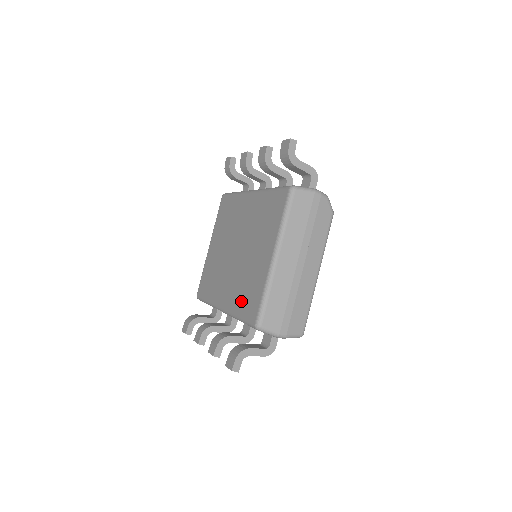
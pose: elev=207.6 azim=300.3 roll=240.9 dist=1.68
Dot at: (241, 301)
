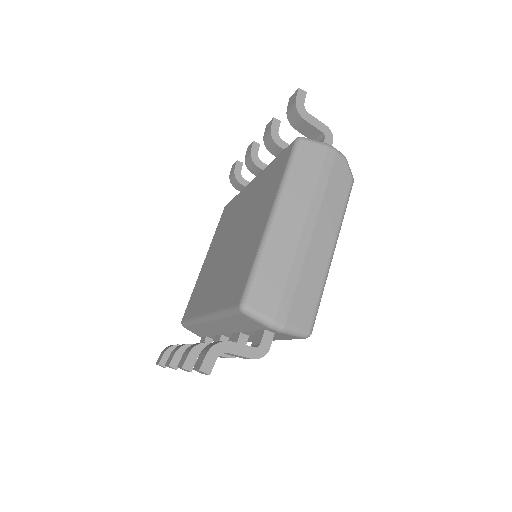
Dot at: (227, 290)
